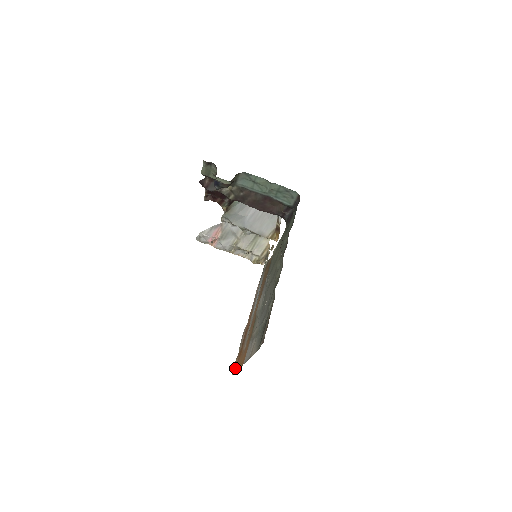
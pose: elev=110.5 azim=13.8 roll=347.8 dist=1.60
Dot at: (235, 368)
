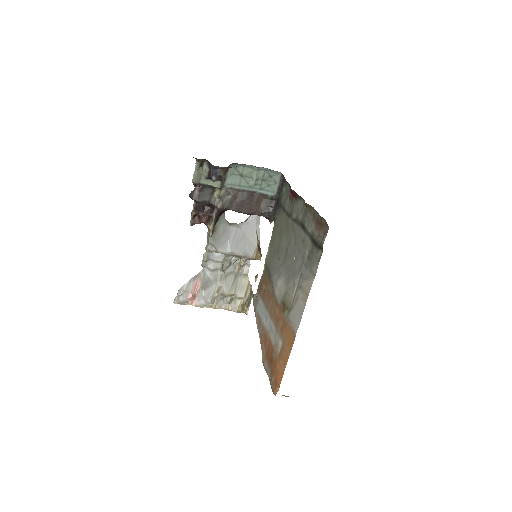
Dot at: (276, 385)
